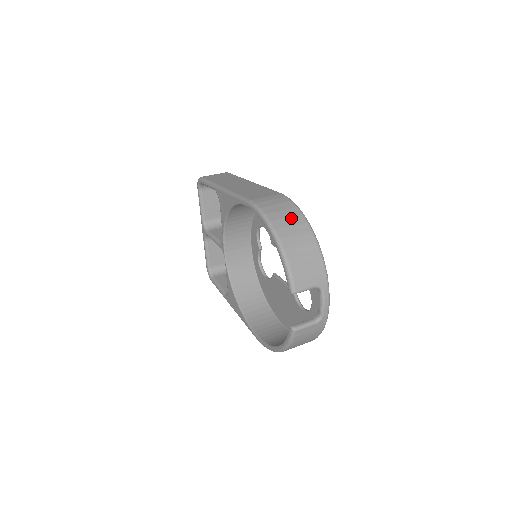
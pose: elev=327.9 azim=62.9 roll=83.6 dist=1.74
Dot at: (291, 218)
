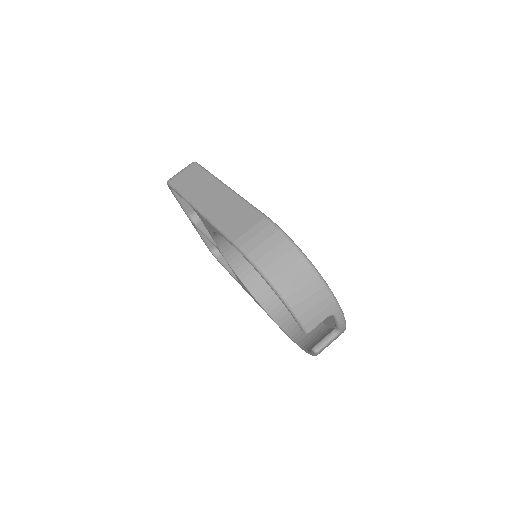
Dot at: (284, 257)
